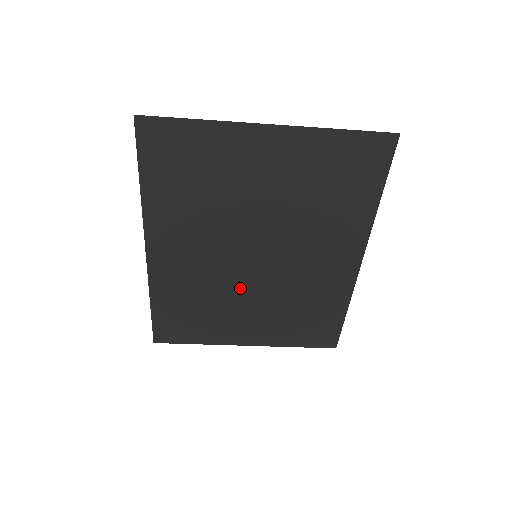
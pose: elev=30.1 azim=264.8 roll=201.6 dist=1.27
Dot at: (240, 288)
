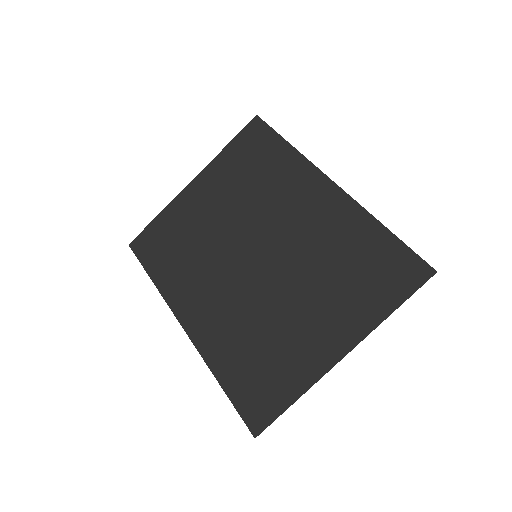
Dot at: (272, 295)
